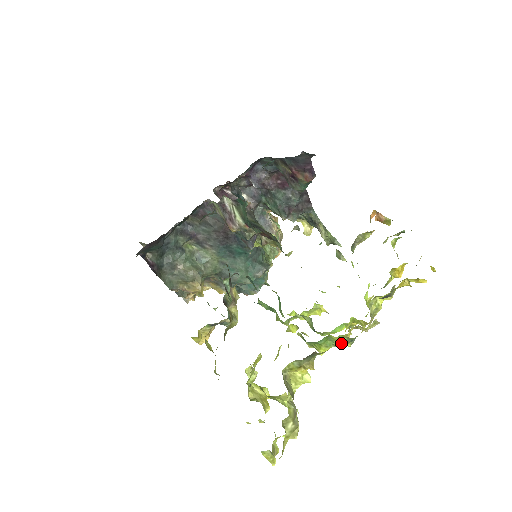
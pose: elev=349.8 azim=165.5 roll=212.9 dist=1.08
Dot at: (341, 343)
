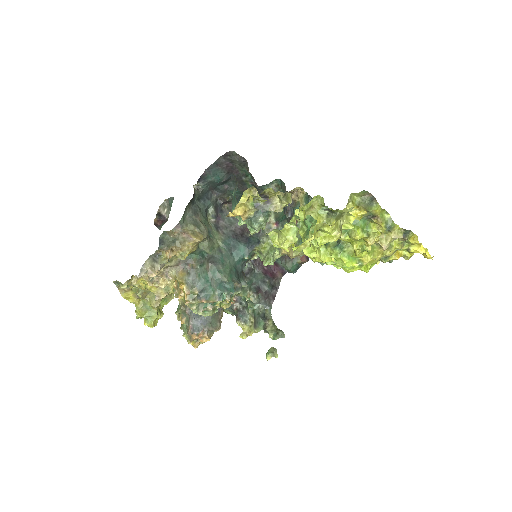
Dot at: (383, 220)
